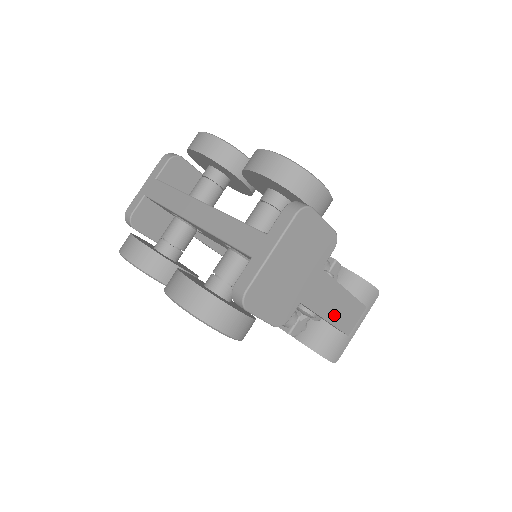
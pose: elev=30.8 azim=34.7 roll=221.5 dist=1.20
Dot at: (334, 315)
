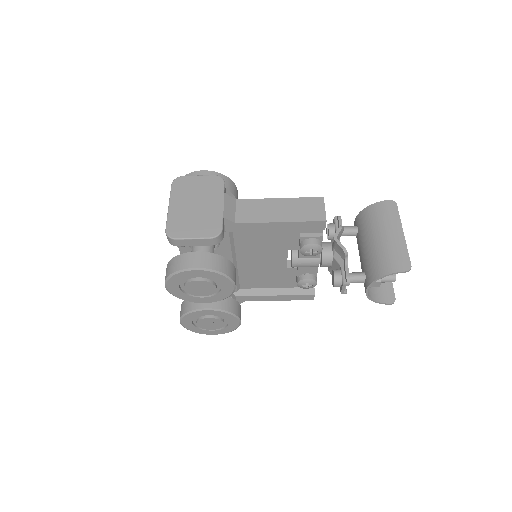
Dot at: (288, 216)
